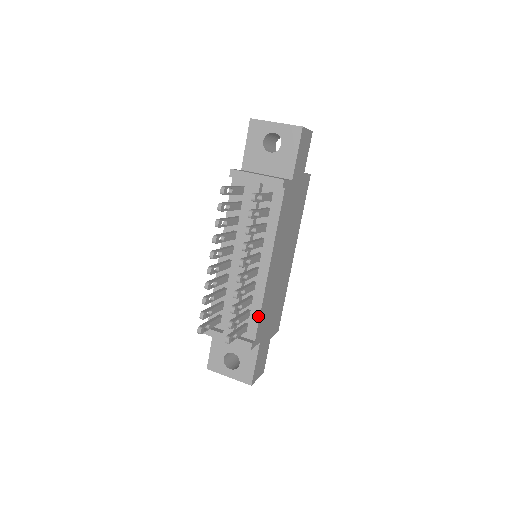
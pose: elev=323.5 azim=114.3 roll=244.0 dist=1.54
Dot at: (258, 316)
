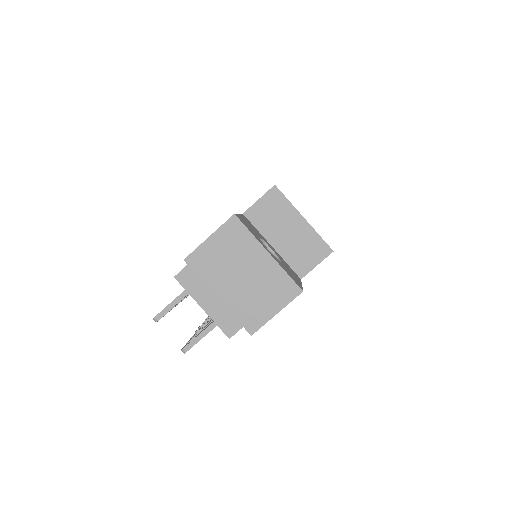
Dot at: occluded
